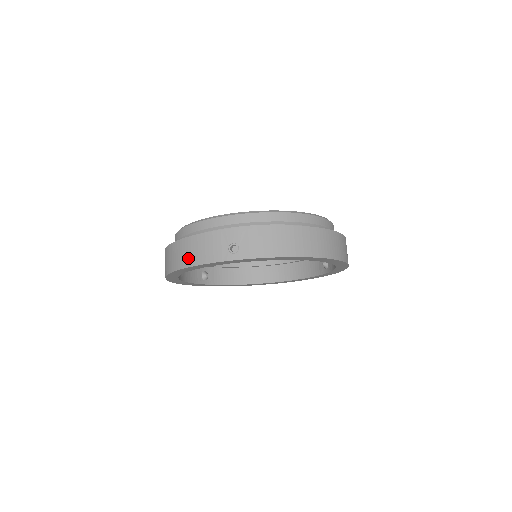
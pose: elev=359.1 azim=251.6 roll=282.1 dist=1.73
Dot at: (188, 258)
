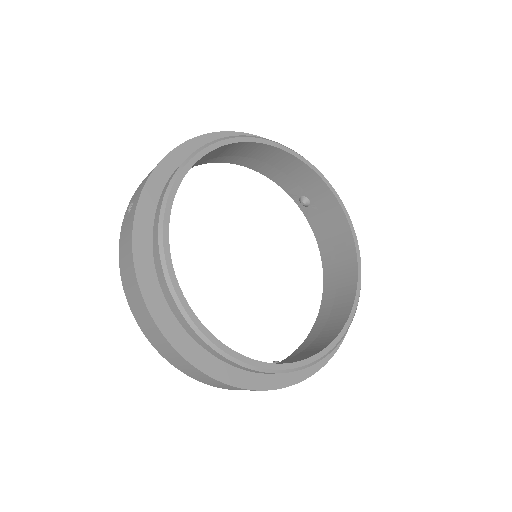
Dot at: (224, 388)
